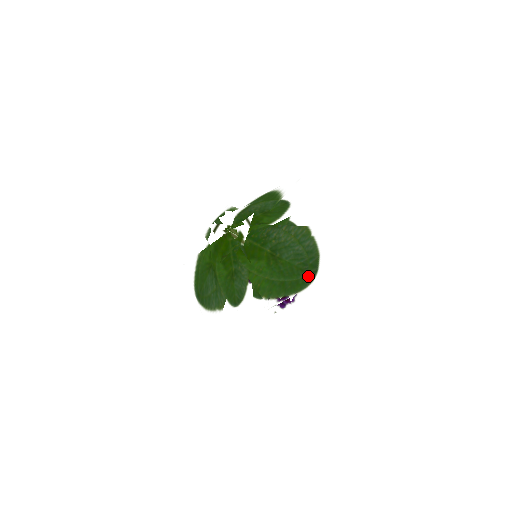
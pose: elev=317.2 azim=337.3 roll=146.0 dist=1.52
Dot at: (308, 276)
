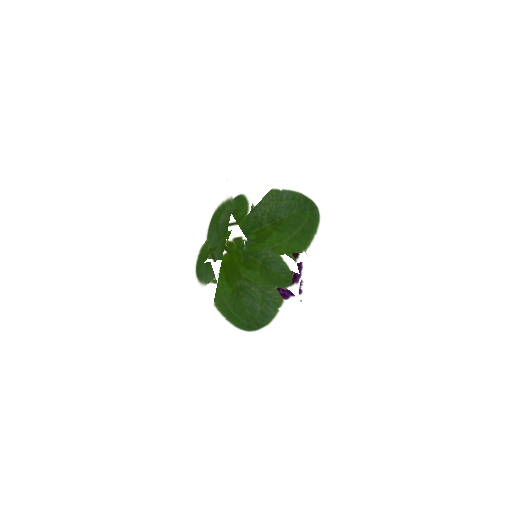
Dot at: (311, 209)
